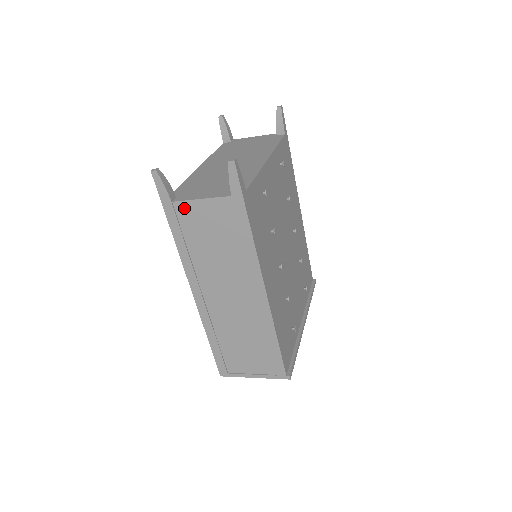
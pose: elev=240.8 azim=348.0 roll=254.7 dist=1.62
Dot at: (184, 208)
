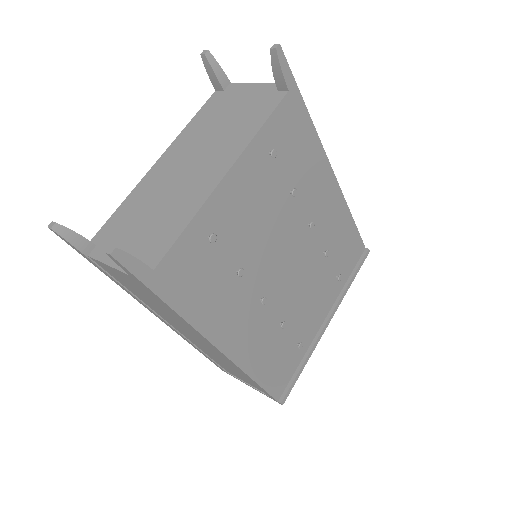
Dot at: (102, 265)
